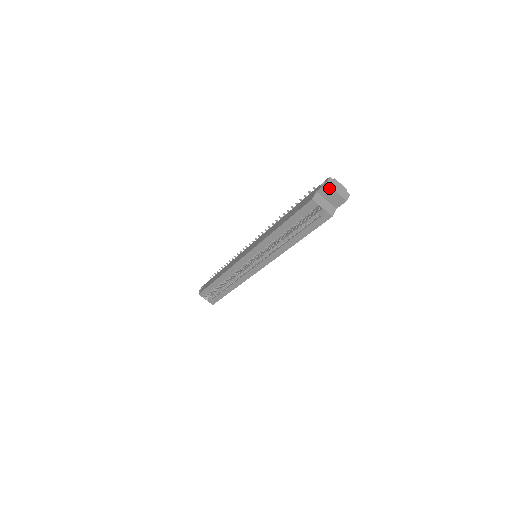
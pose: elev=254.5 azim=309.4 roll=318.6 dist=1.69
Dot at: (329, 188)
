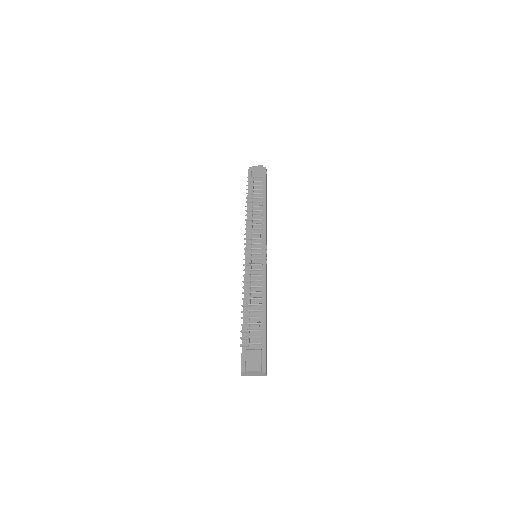
Dot at: (247, 374)
